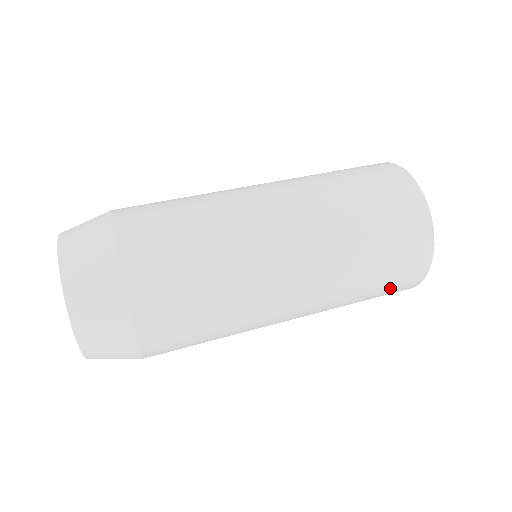
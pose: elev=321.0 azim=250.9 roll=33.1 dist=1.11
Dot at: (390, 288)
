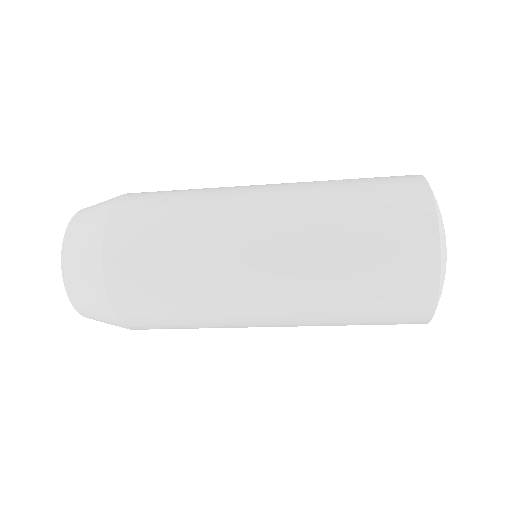
Dot at: (387, 314)
